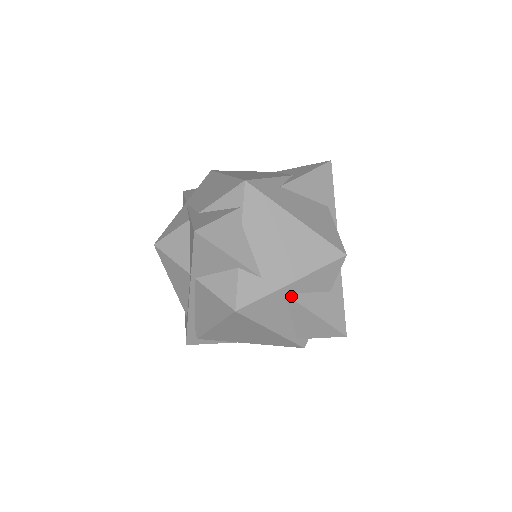
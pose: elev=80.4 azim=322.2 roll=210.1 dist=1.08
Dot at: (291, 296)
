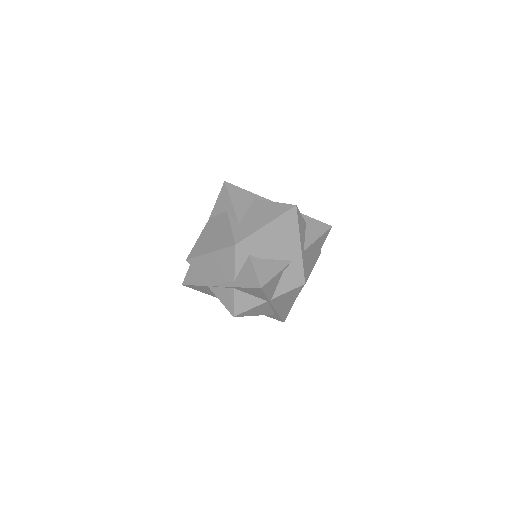
Dot at: (305, 248)
